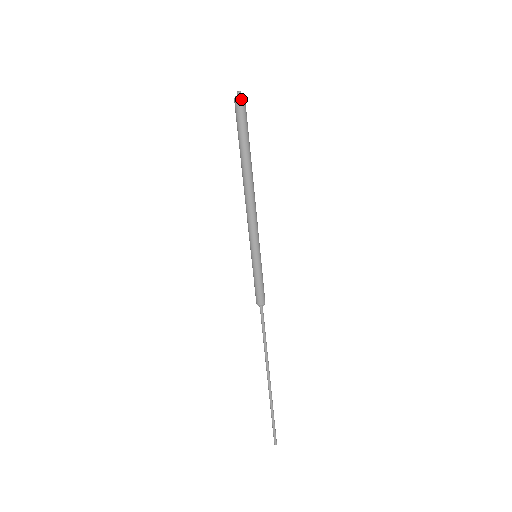
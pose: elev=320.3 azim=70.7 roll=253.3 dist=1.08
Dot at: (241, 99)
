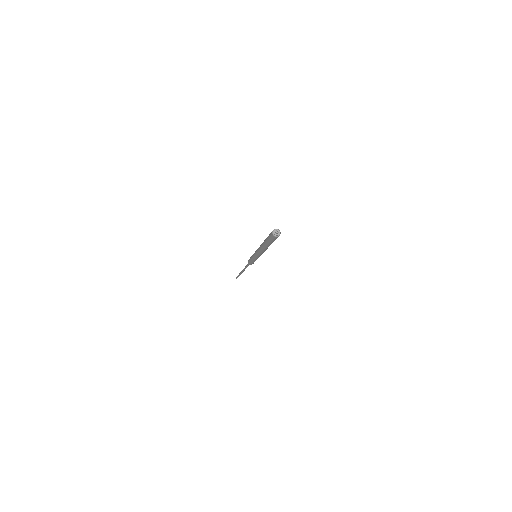
Dot at: occluded
